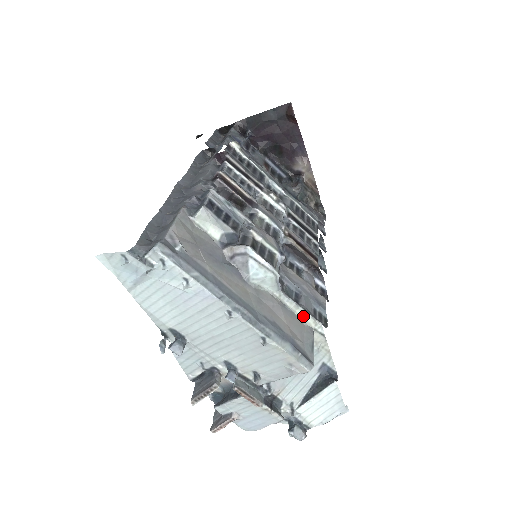
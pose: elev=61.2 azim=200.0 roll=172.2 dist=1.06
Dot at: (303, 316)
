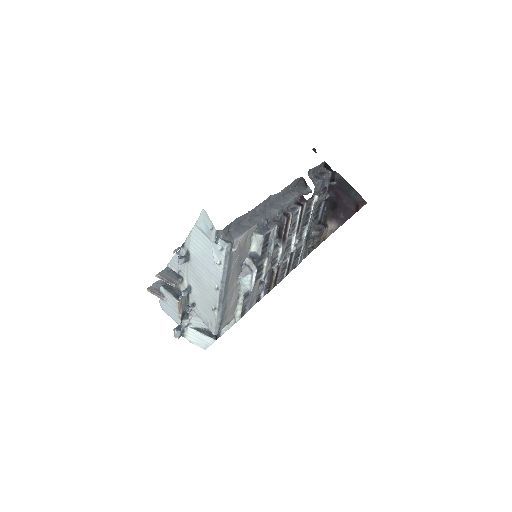
Dot at: (239, 309)
